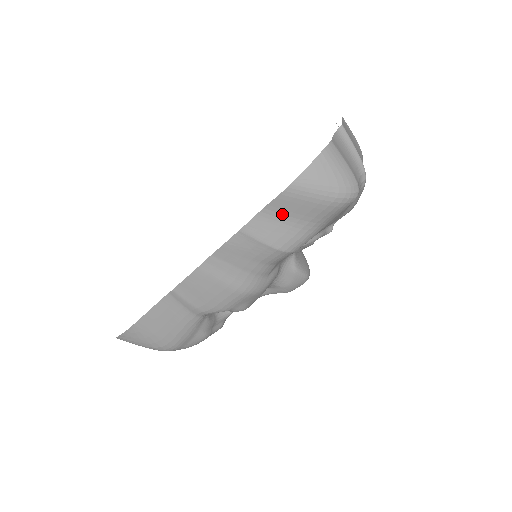
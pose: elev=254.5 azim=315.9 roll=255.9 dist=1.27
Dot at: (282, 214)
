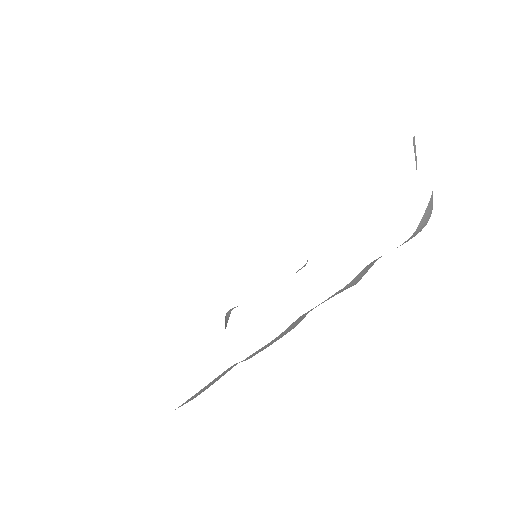
Dot at: occluded
